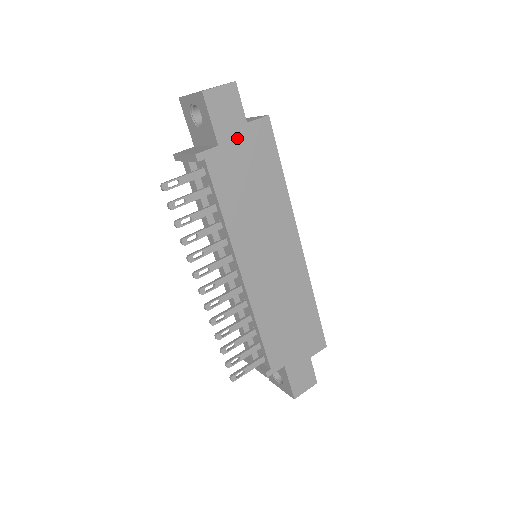
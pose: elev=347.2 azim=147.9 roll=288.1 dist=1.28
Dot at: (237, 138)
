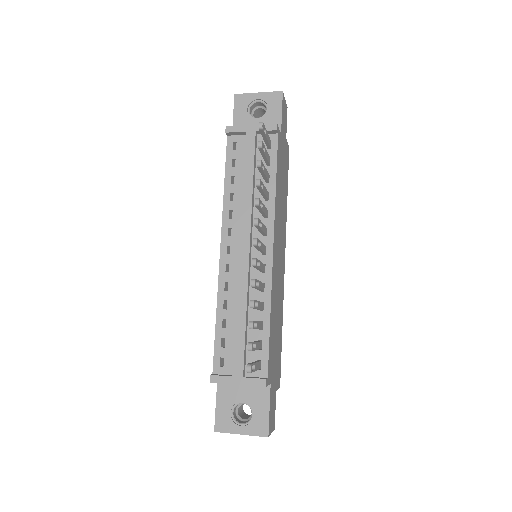
Dot at: (284, 142)
